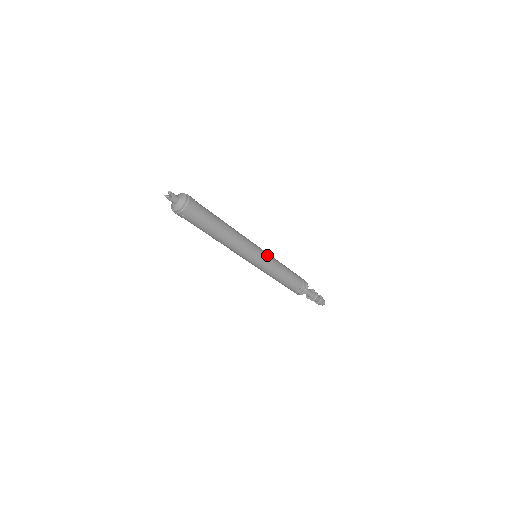
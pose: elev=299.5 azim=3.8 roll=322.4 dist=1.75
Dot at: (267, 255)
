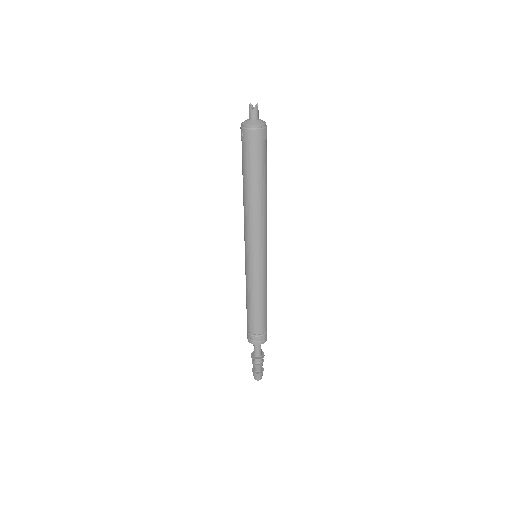
Dot at: (264, 267)
